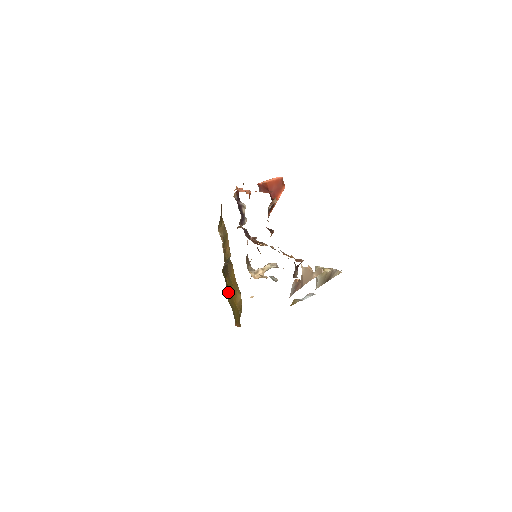
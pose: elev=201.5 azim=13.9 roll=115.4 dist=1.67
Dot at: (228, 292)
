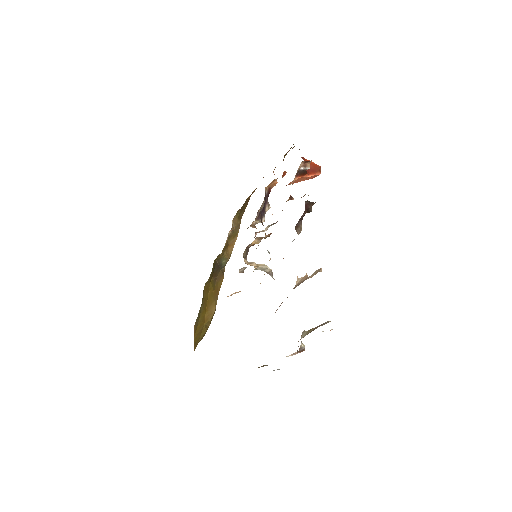
Dot at: (207, 288)
